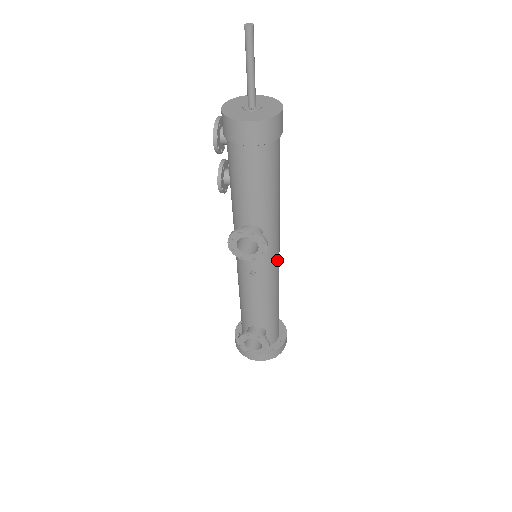
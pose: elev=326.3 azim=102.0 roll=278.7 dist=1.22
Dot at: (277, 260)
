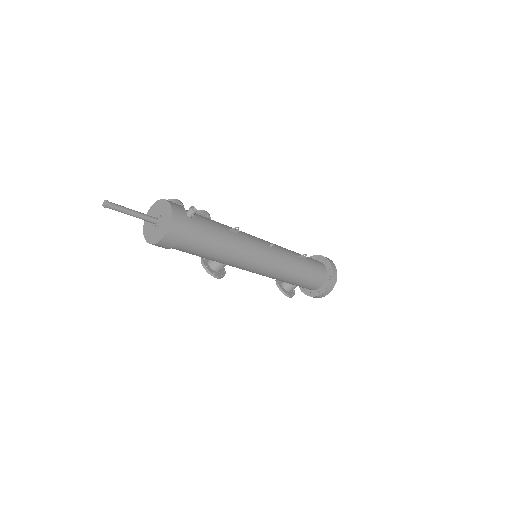
Dot at: (259, 271)
